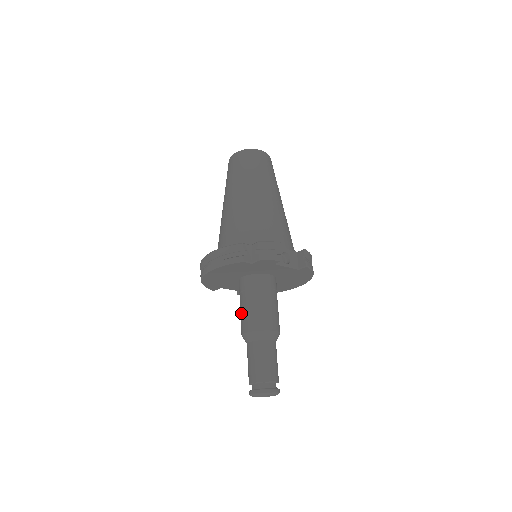
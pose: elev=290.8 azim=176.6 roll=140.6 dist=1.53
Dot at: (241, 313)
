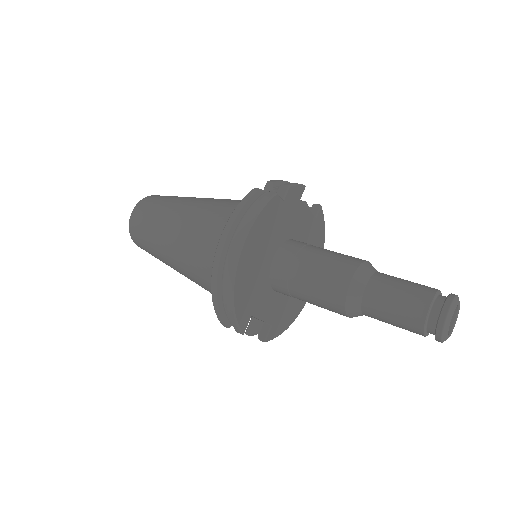
Dot at: (317, 281)
